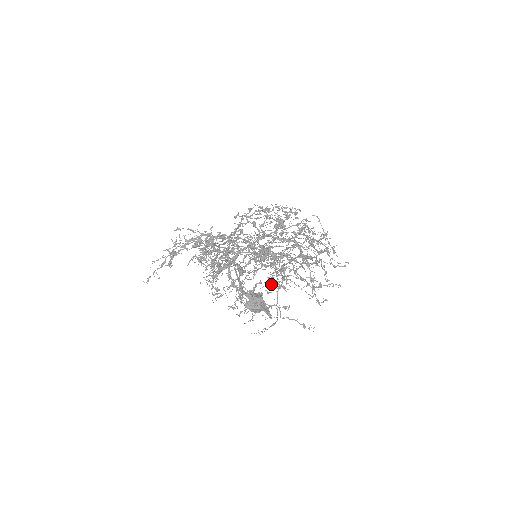
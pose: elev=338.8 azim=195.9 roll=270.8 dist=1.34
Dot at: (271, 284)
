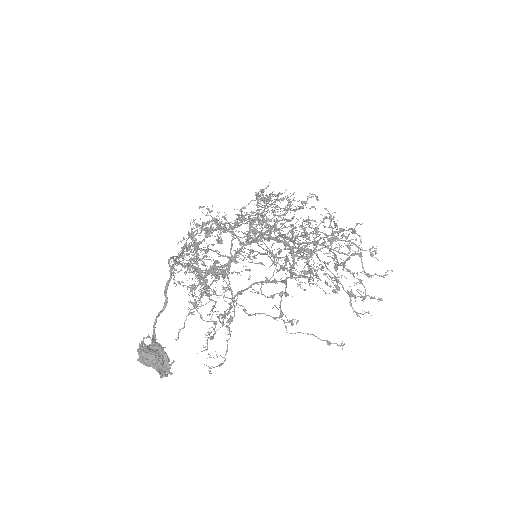
Dot at: occluded
